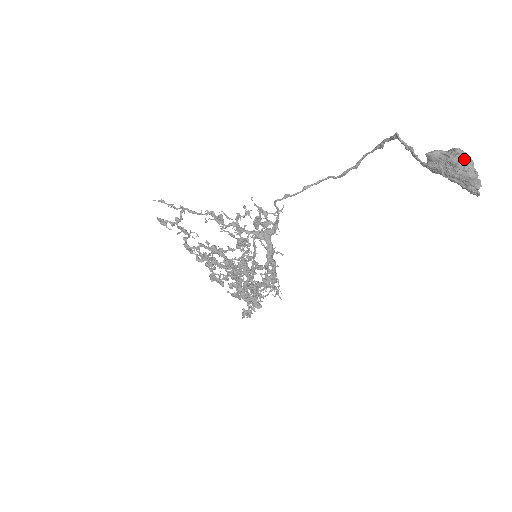
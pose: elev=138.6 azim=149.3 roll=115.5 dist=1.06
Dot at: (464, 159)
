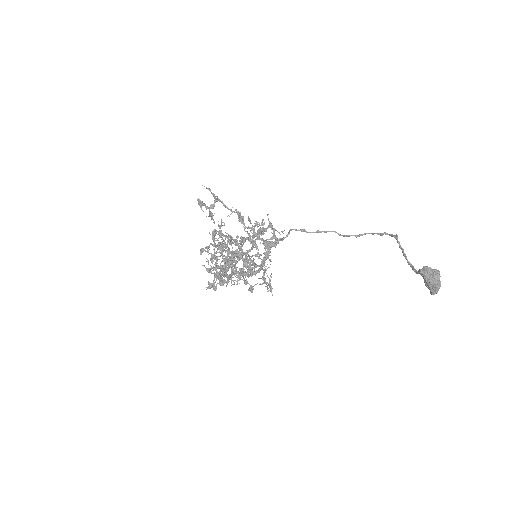
Dot at: occluded
